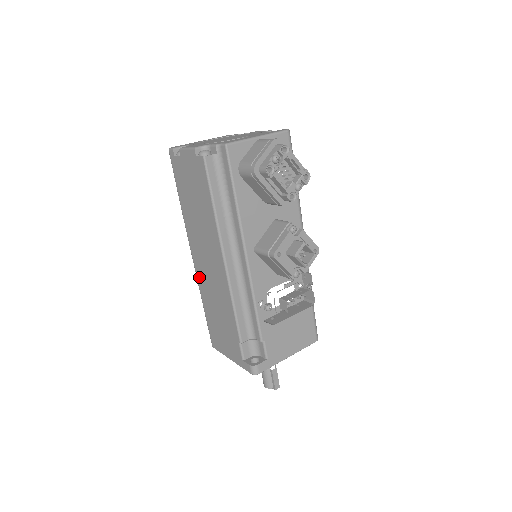
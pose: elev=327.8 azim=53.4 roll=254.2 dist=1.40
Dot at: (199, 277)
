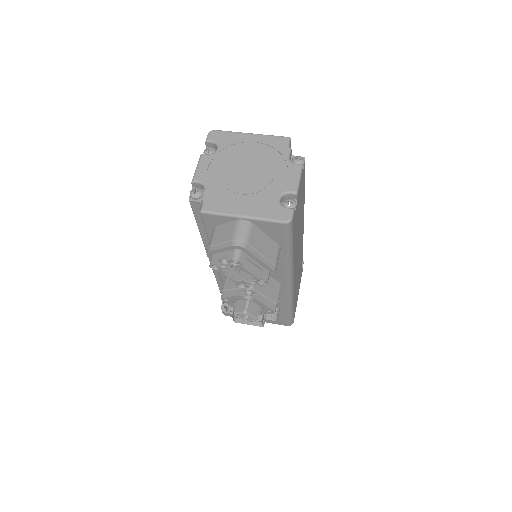
Dot at: occluded
